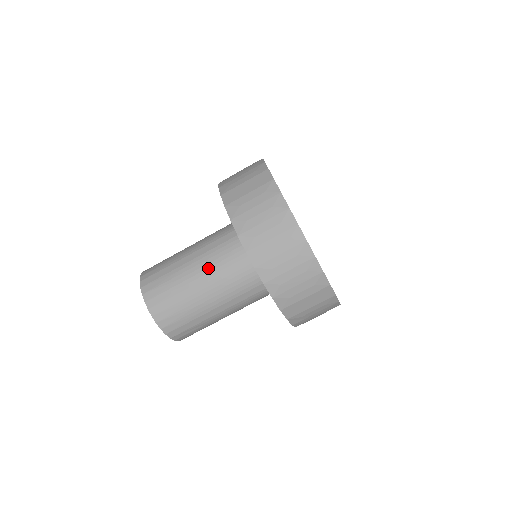
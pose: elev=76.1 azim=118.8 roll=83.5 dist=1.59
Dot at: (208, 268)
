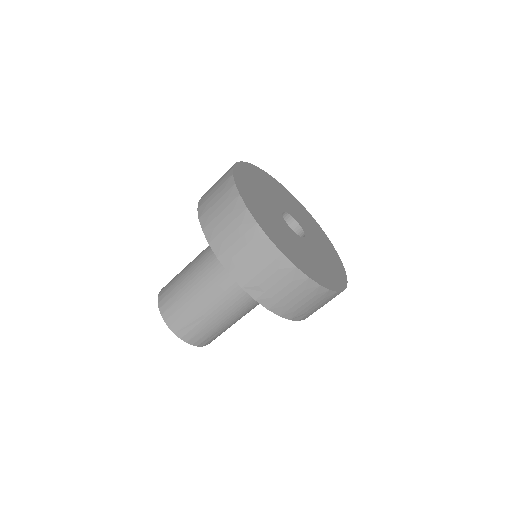
Dot at: (200, 259)
